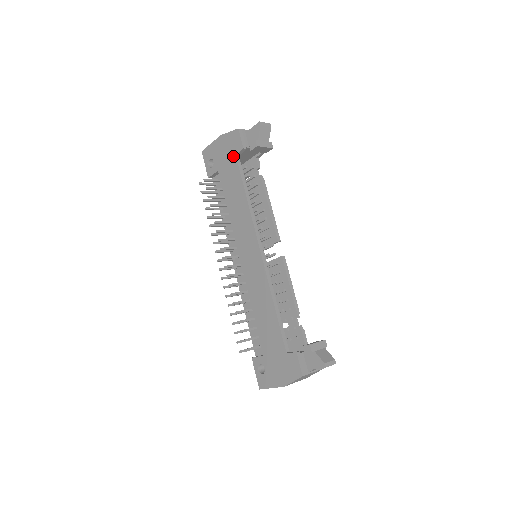
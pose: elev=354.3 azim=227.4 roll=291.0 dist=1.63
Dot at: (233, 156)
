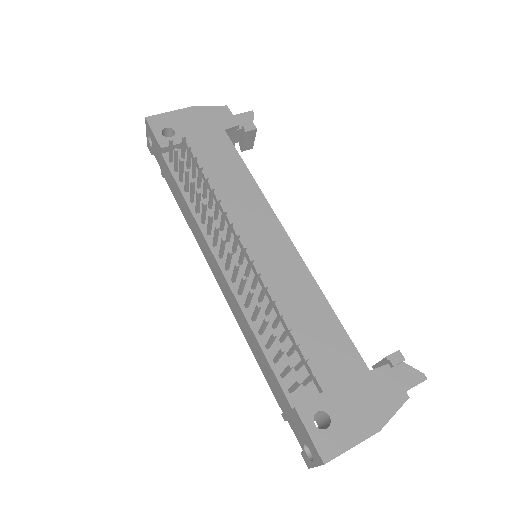
Dot at: (219, 130)
